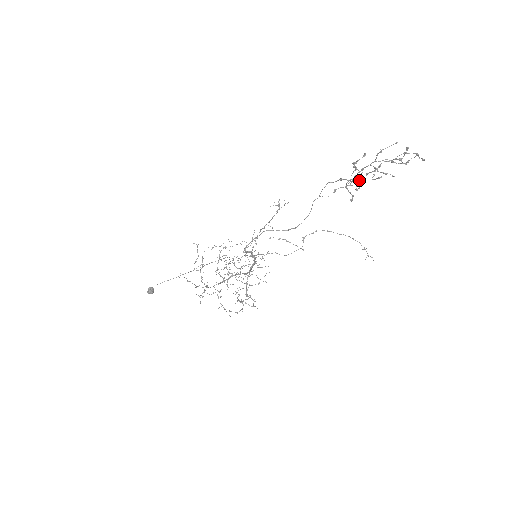
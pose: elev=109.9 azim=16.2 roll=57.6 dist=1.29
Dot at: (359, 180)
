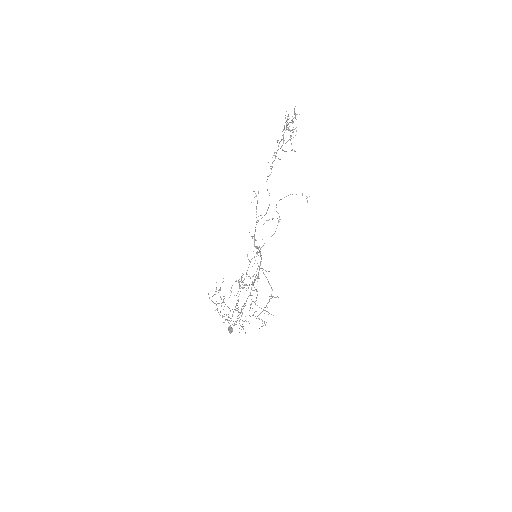
Dot at: (275, 155)
